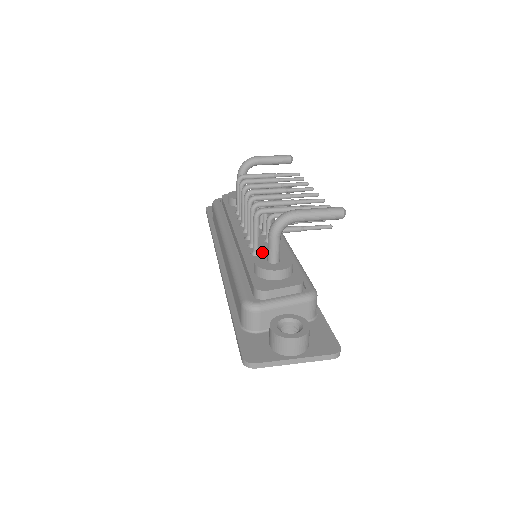
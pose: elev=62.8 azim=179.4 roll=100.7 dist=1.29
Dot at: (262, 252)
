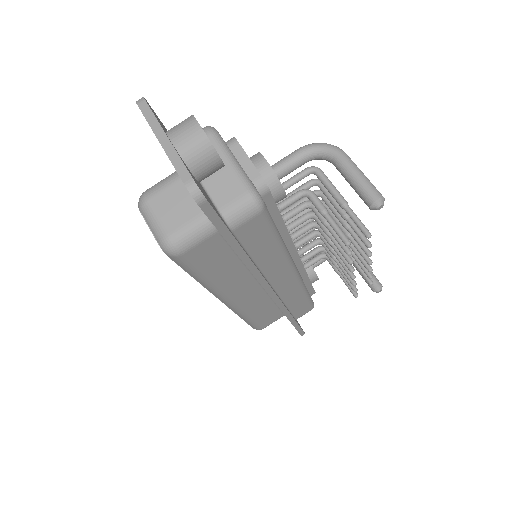
Dot at: occluded
